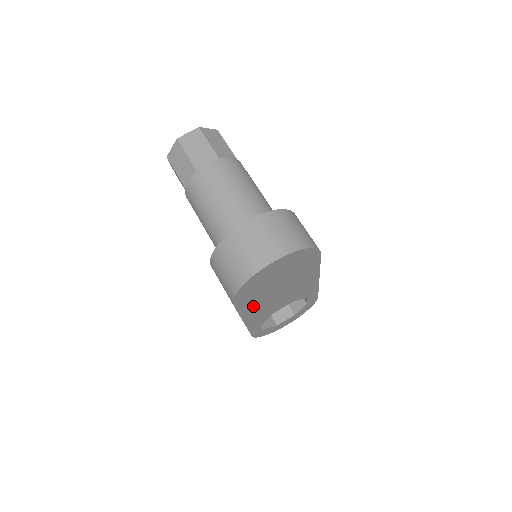
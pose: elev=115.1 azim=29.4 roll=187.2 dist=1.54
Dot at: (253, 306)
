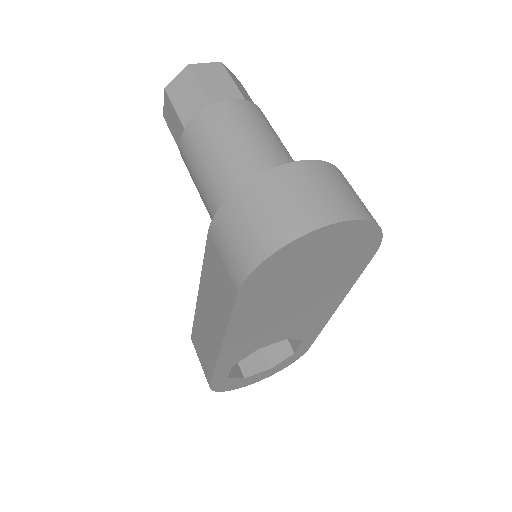
Dot at: (252, 316)
